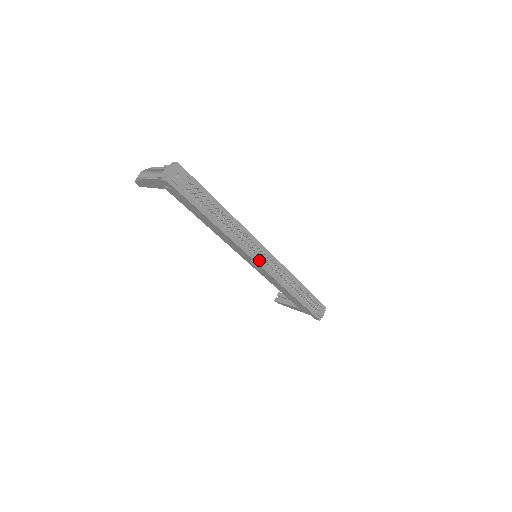
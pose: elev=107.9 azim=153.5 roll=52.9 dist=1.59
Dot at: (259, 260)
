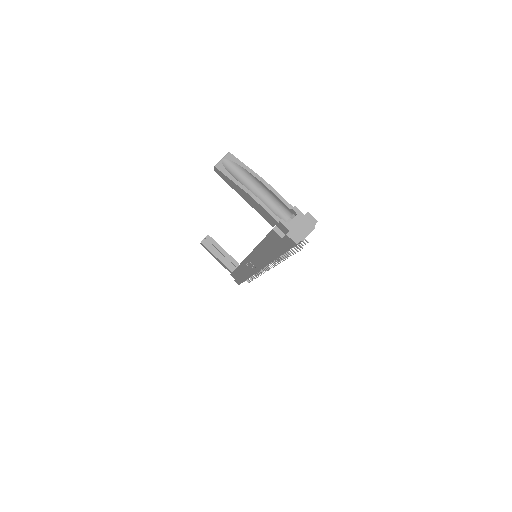
Dot at: occluded
